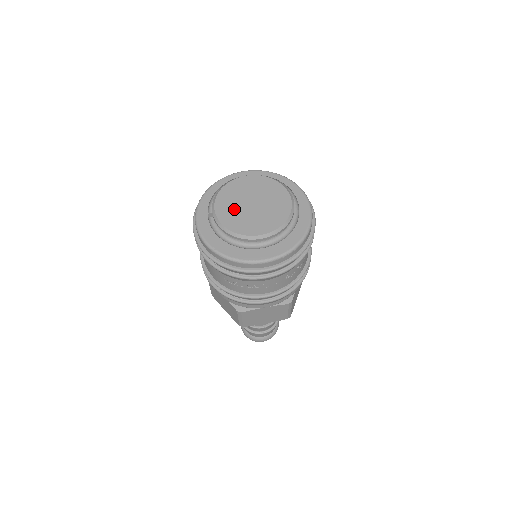
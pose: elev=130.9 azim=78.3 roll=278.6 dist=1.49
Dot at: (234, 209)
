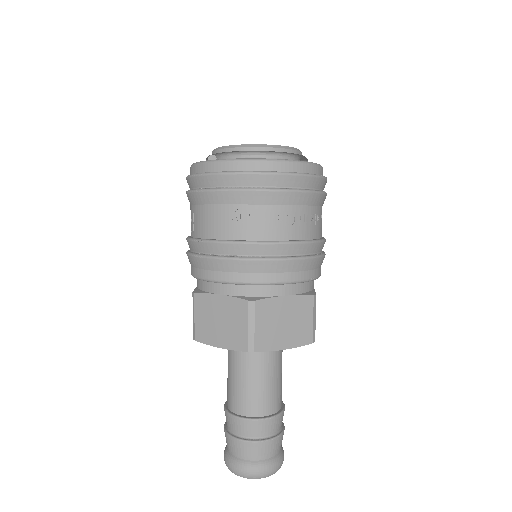
Dot at: occluded
